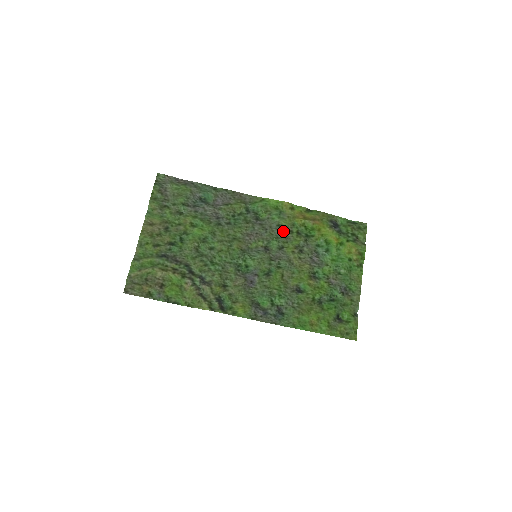
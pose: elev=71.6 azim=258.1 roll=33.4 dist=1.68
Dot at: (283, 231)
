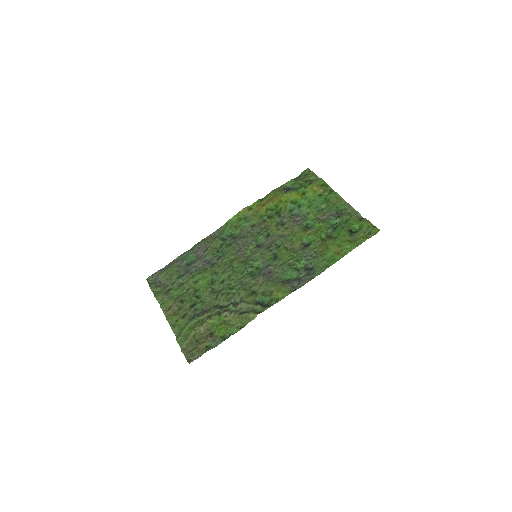
Dot at: (258, 226)
